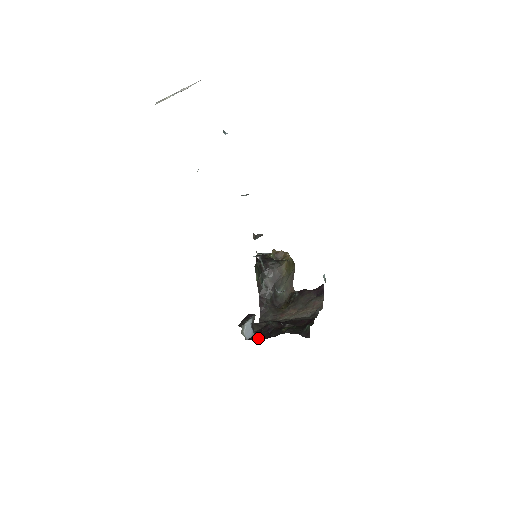
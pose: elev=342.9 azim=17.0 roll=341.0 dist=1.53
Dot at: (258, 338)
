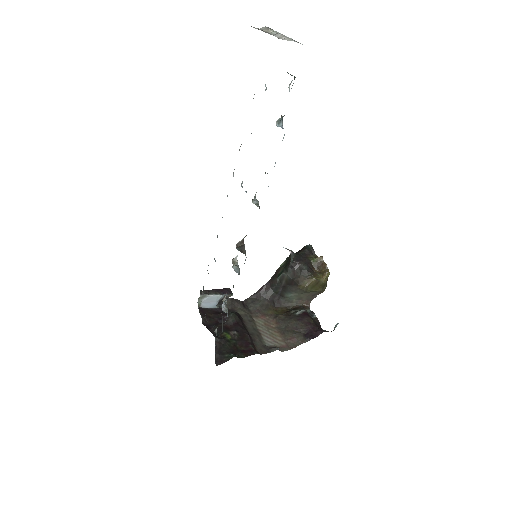
Dot at: (203, 317)
